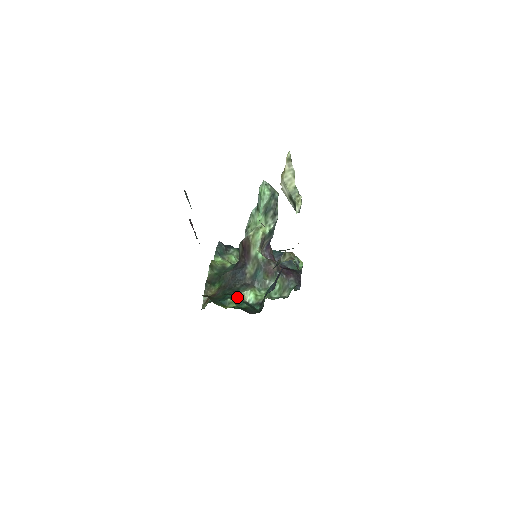
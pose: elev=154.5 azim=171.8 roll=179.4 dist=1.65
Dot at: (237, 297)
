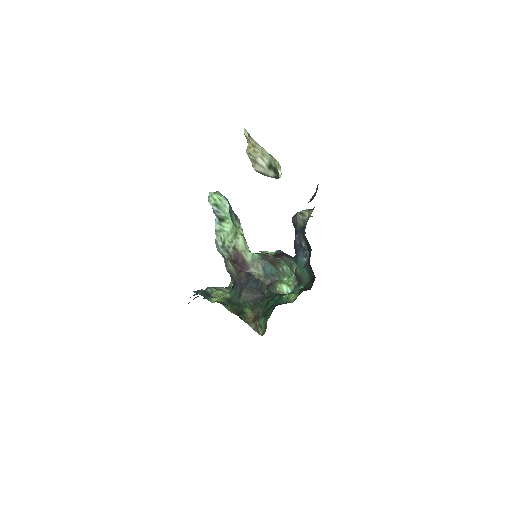
Dot at: (281, 294)
